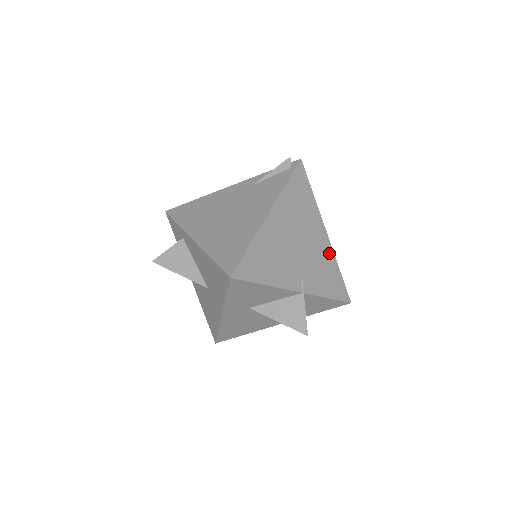
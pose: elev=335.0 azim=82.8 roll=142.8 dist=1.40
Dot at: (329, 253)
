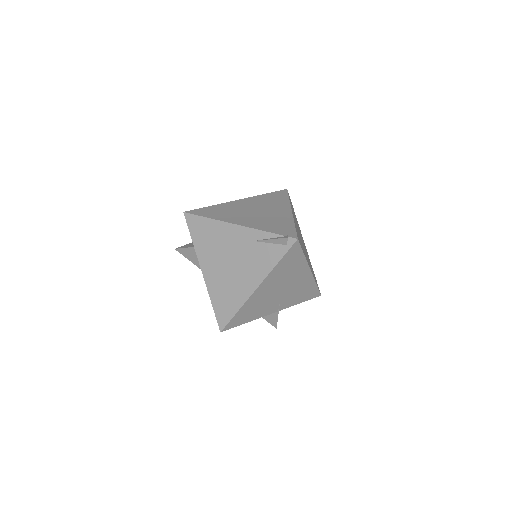
Dot at: (309, 281)
